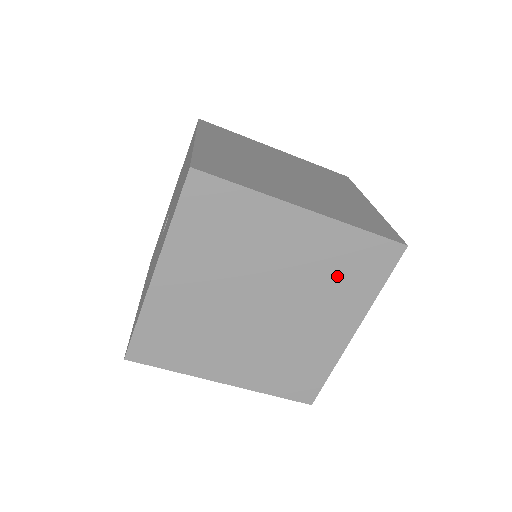
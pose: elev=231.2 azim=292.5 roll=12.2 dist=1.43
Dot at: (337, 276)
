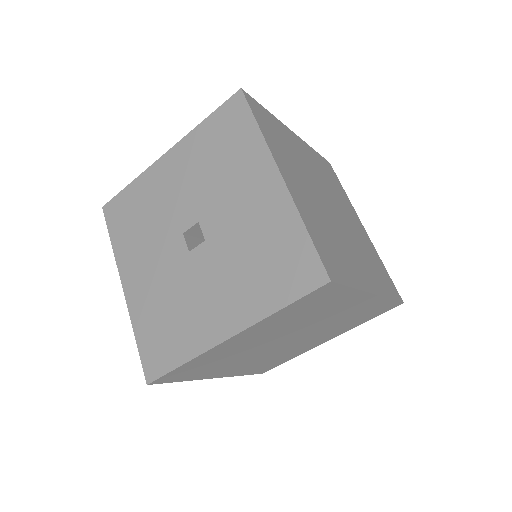
Dot at: (350, 320)
